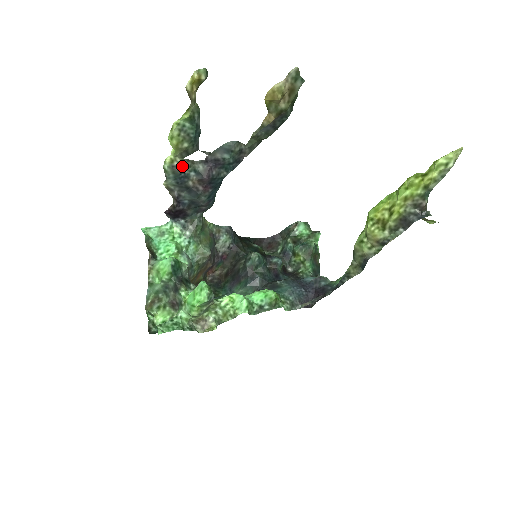
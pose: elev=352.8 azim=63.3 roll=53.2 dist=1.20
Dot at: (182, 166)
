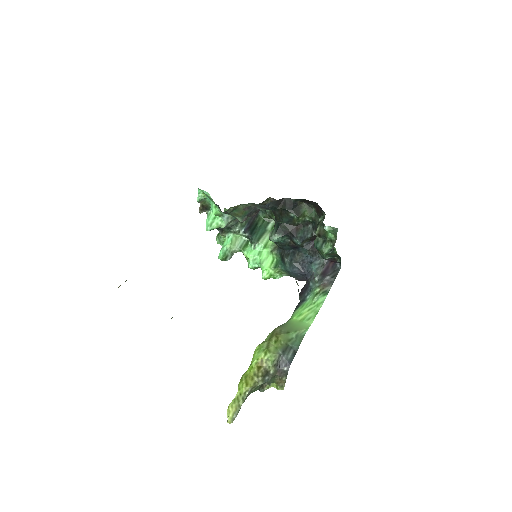
Dot at: occluded
